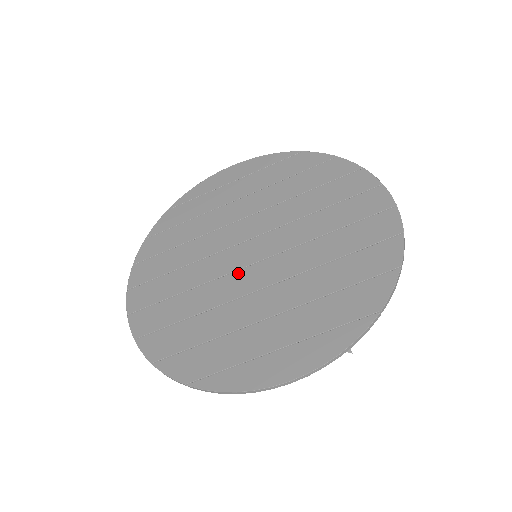
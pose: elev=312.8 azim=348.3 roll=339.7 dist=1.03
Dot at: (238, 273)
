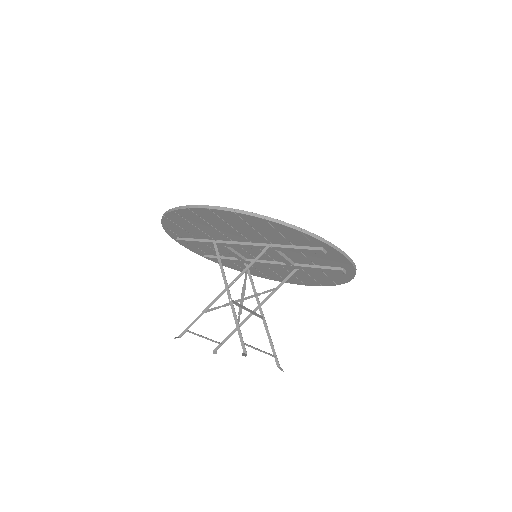
Dot at: occluded
